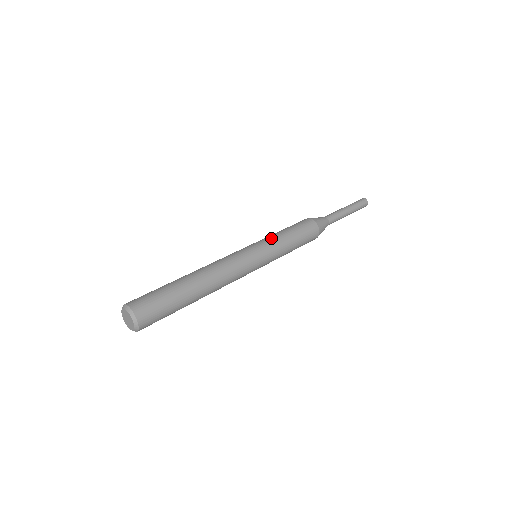
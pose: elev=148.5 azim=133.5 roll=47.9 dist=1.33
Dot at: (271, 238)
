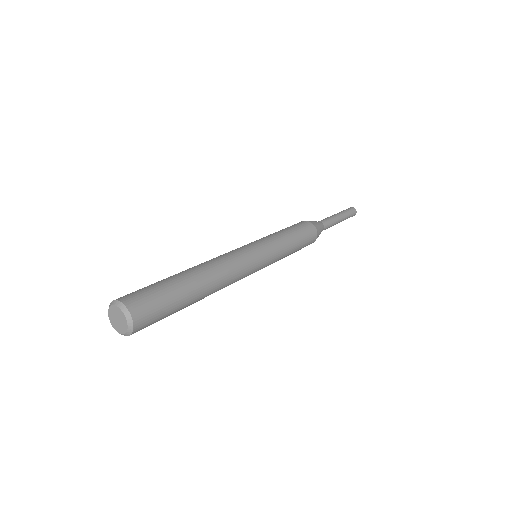
Dot at: (277, 241)
